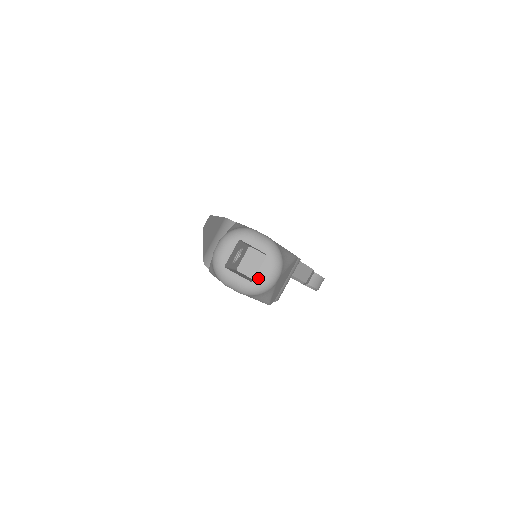
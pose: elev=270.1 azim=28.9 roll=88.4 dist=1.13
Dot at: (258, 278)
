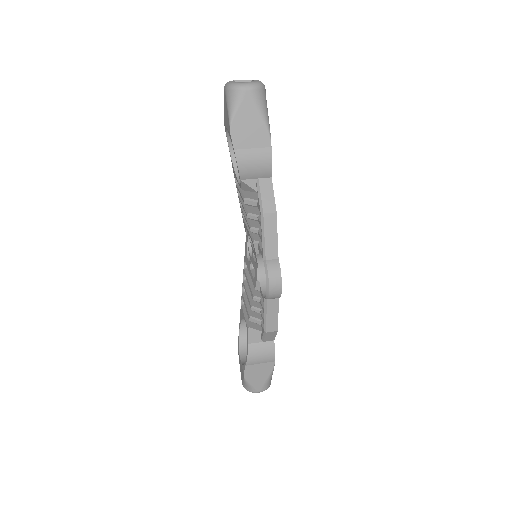
Dot at: (240, 82)
